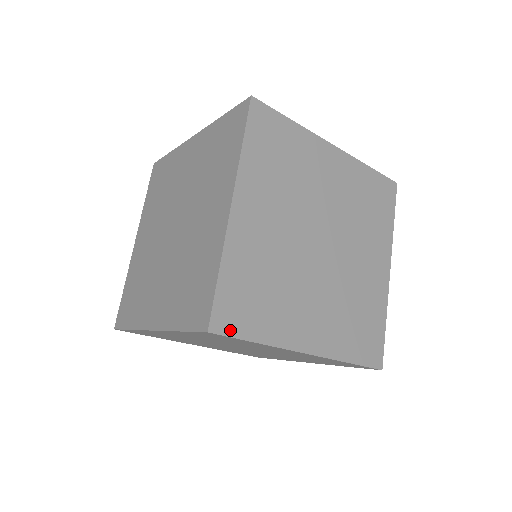
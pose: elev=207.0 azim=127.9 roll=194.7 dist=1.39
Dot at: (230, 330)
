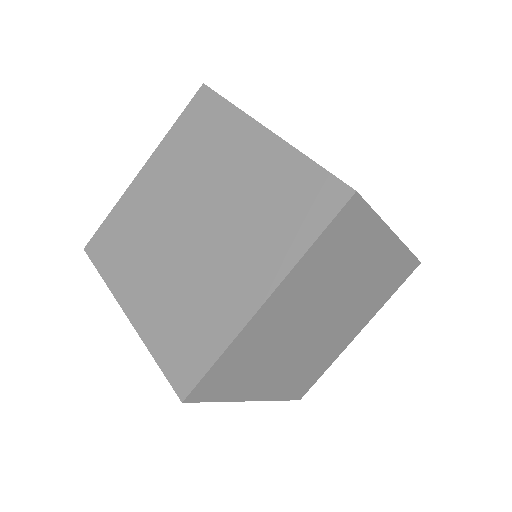
Dot at: occluded
